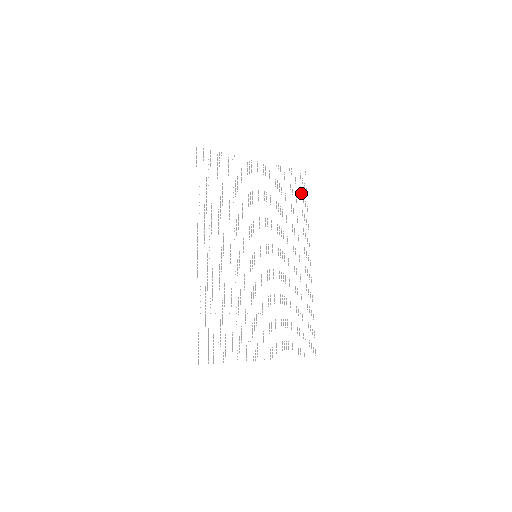
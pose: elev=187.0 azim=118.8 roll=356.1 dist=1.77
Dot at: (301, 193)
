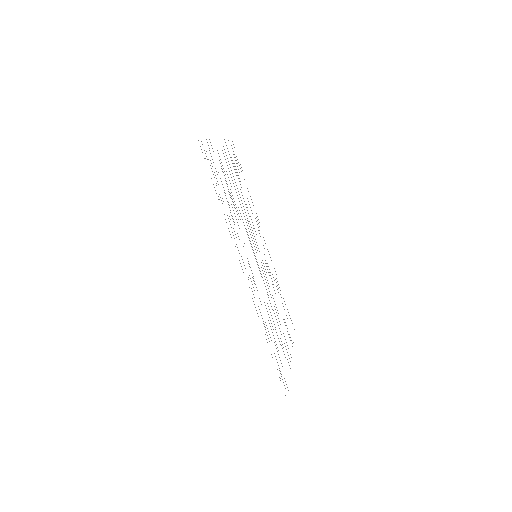
Dot at: occluded
